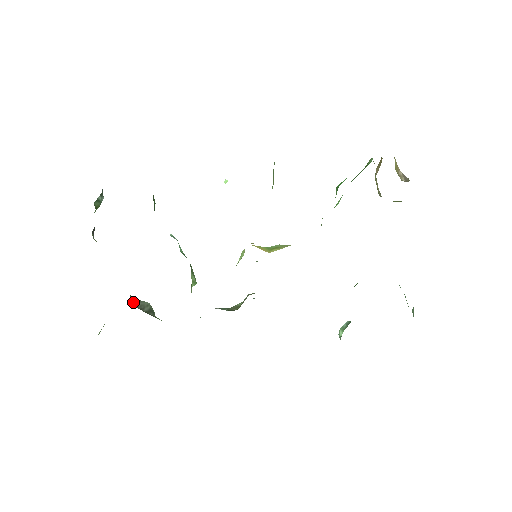
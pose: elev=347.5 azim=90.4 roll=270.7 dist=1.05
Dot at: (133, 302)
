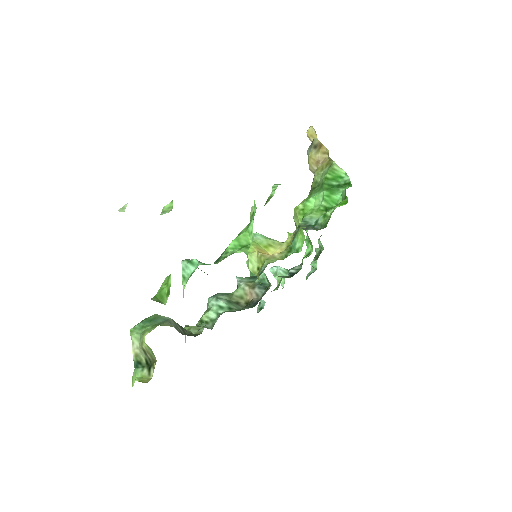
Dot at: (179, 332)
